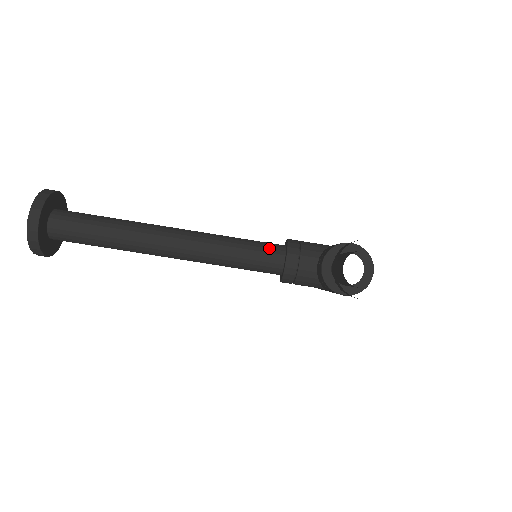
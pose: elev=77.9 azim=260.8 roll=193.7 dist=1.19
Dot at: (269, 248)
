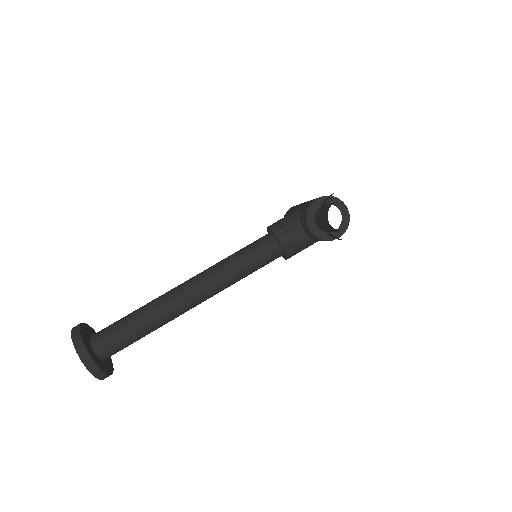
Dot at: (262, 244)
